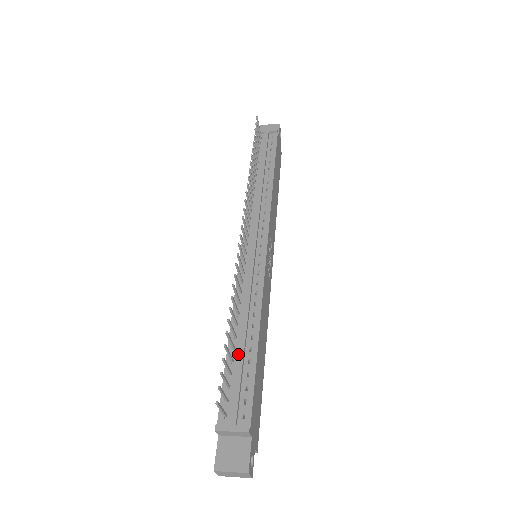
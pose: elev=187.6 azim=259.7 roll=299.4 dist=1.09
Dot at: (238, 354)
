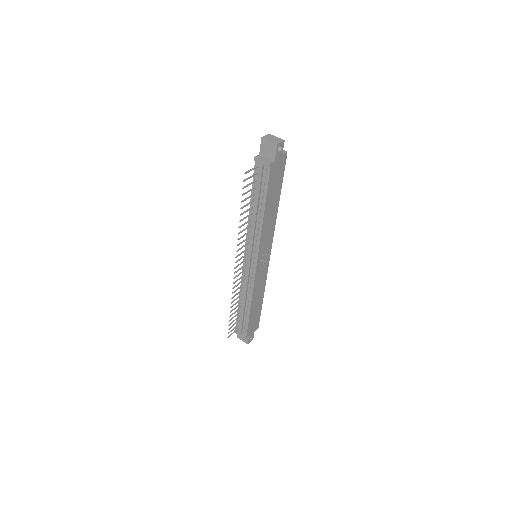
Dot at: (241, 312)
